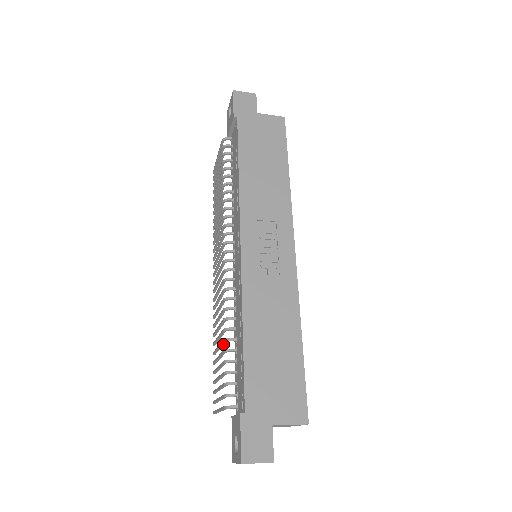
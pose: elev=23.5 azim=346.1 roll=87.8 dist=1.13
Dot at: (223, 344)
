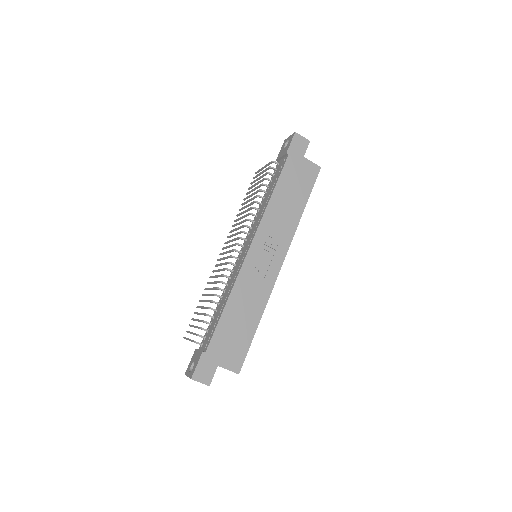
Dot at: (210, 302)
